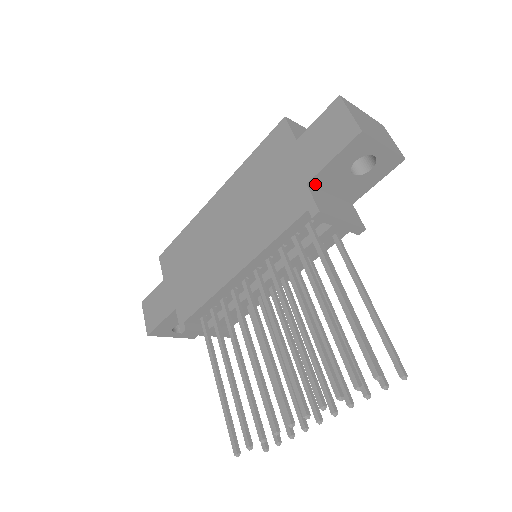
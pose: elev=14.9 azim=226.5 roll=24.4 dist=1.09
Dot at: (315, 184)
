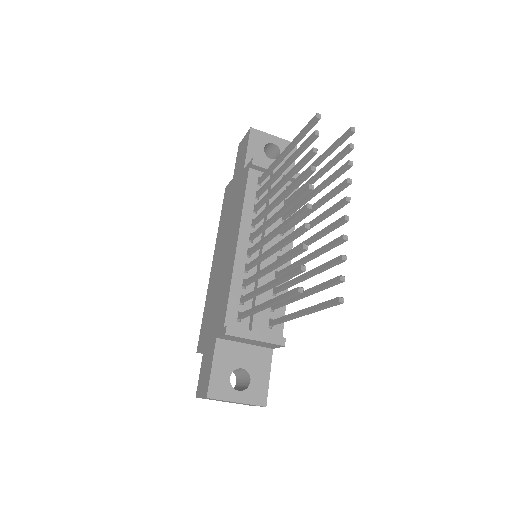
Dot at: occluded
